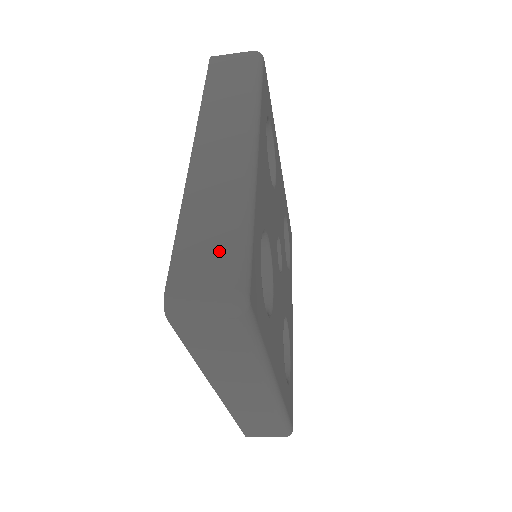
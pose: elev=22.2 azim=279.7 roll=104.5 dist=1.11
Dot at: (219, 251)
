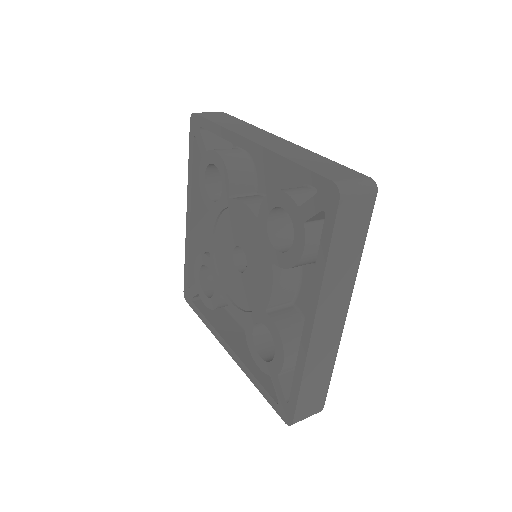
Dot at: (319, 394)
